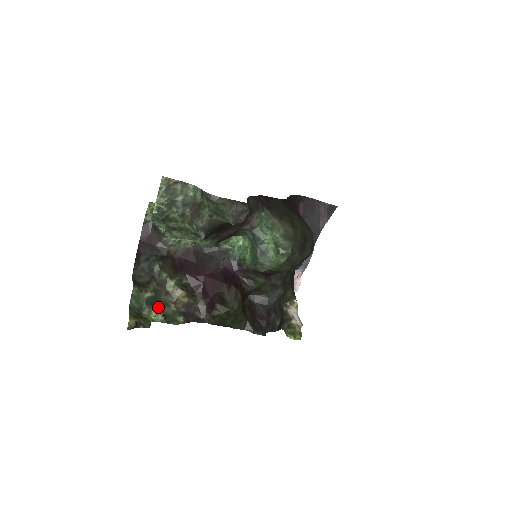
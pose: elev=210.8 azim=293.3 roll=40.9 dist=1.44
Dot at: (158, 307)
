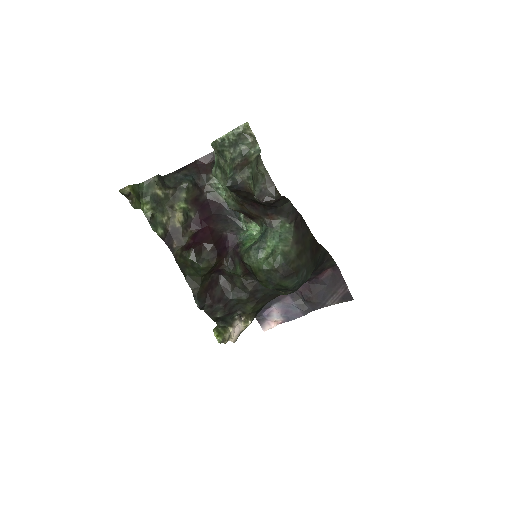
Dot at: (156, 207)
